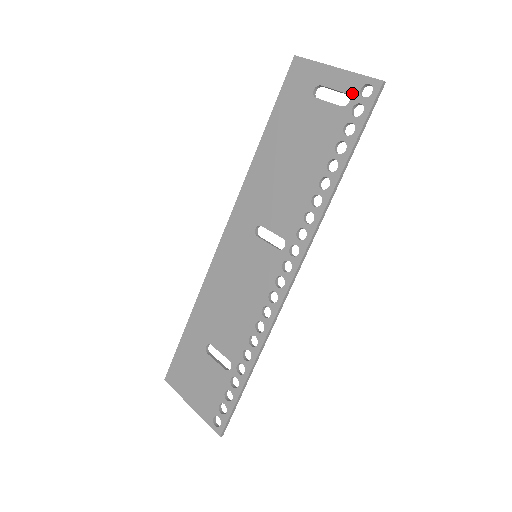
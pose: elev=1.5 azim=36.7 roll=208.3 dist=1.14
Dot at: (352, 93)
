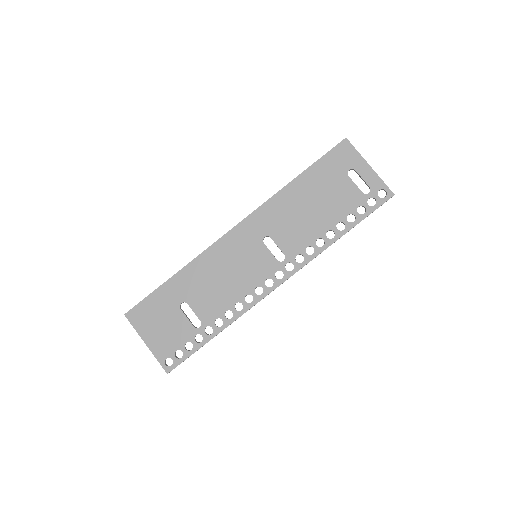
Dot at: (373, 189)
